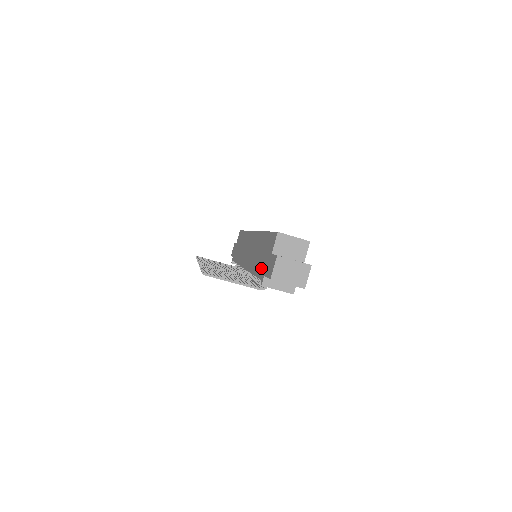
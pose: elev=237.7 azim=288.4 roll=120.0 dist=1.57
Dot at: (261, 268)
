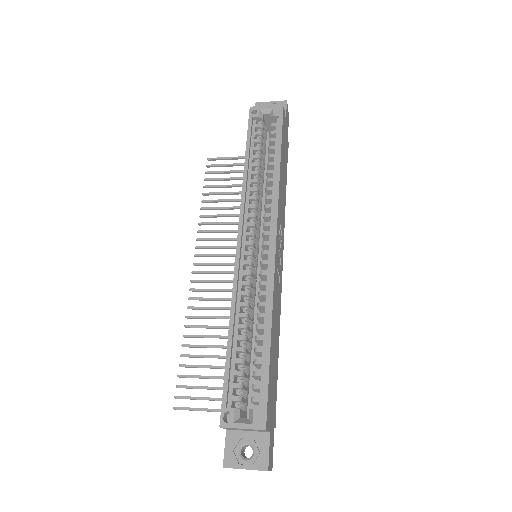
Dot at: occluded
